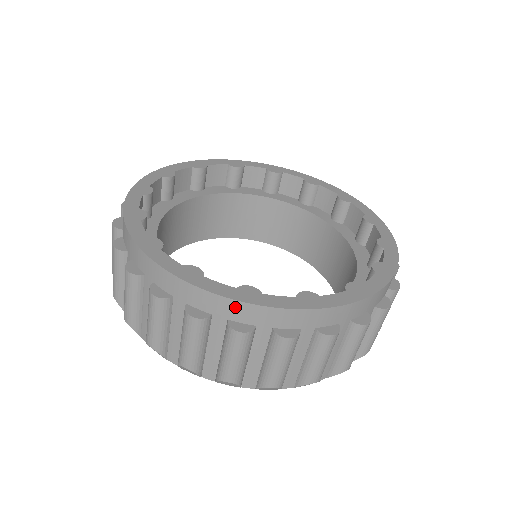
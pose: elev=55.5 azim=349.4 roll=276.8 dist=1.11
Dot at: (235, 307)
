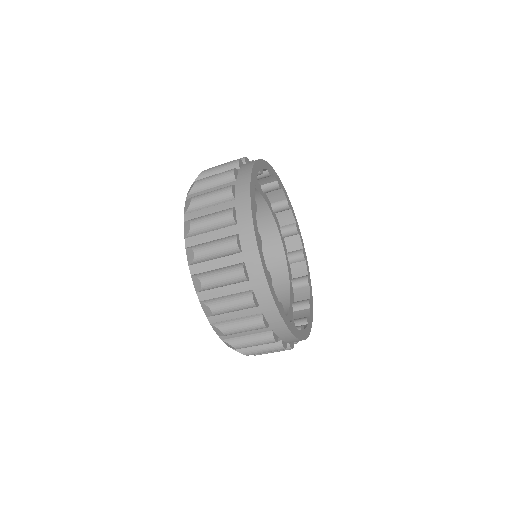
Dot at: (274, 313)
